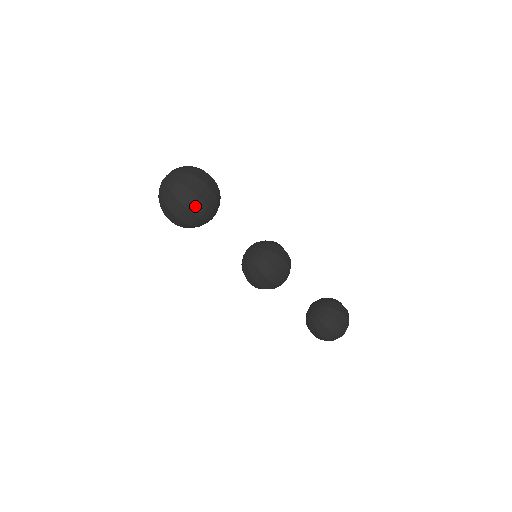
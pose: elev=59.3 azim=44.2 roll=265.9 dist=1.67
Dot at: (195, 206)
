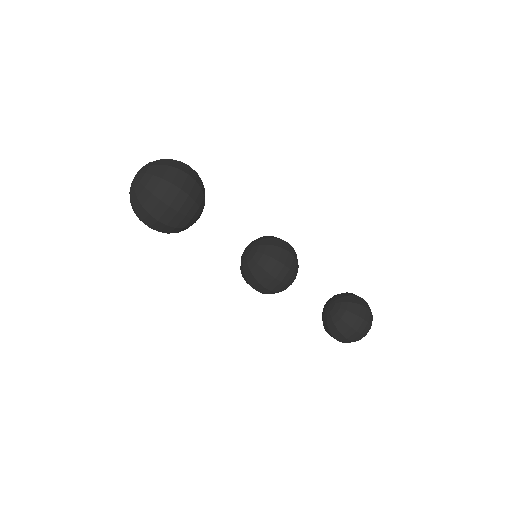
Dot at: (167, 217)
